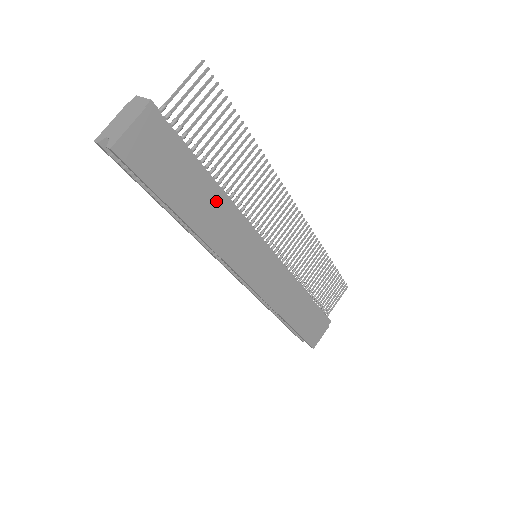
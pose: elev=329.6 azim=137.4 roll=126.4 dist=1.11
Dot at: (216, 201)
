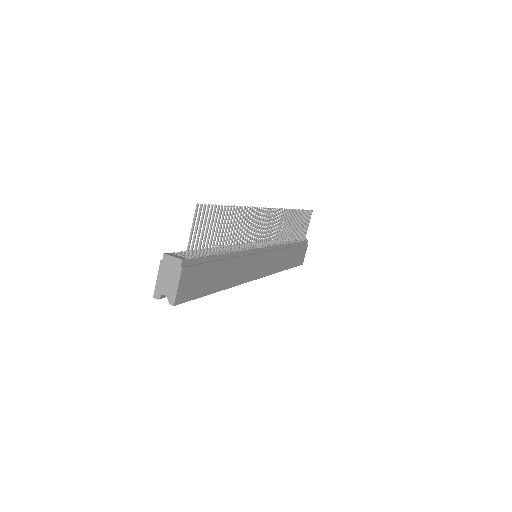
Dot at: (230, 263)
